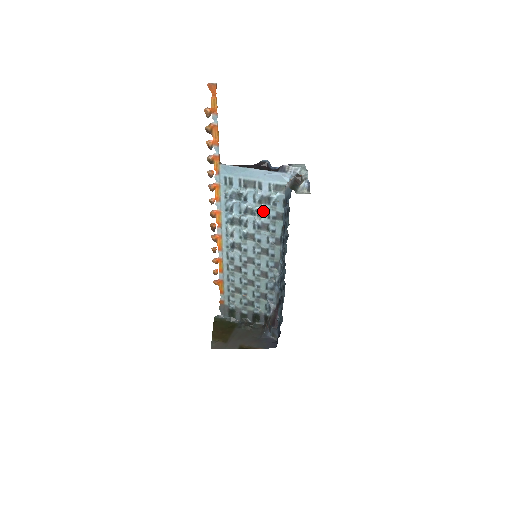
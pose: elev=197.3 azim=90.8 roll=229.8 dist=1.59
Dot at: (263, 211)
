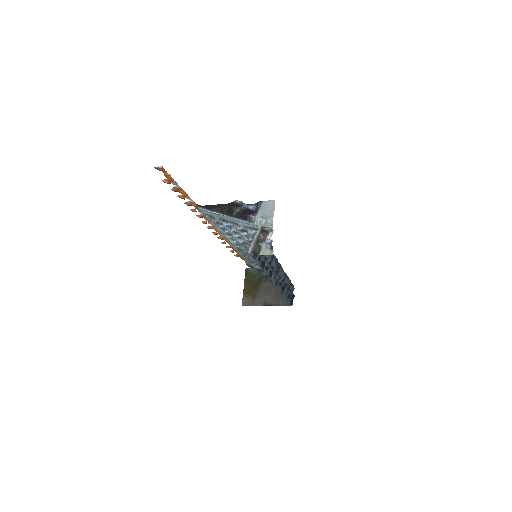
Dot at: (248, 235)
